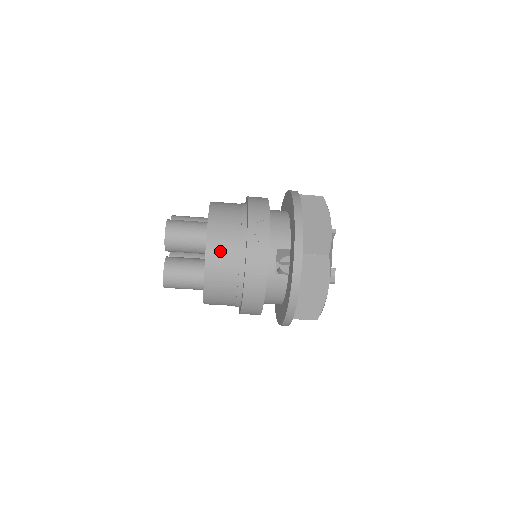
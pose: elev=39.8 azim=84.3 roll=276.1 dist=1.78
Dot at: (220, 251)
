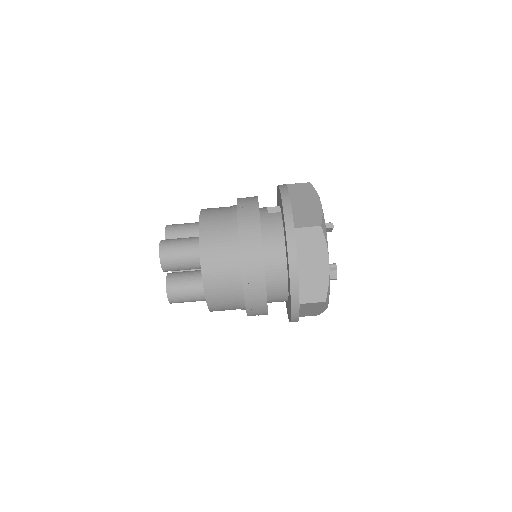
Dot at: (214, 208)
